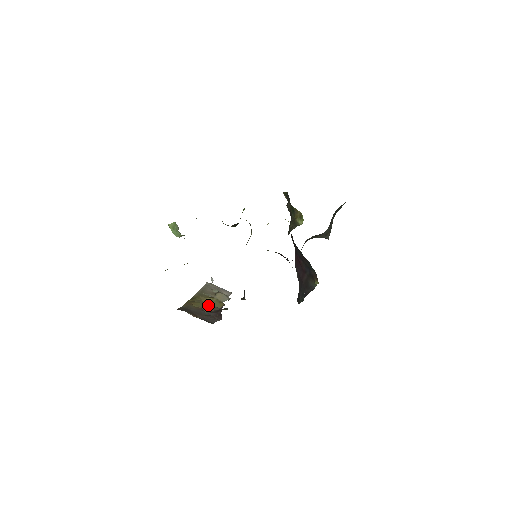
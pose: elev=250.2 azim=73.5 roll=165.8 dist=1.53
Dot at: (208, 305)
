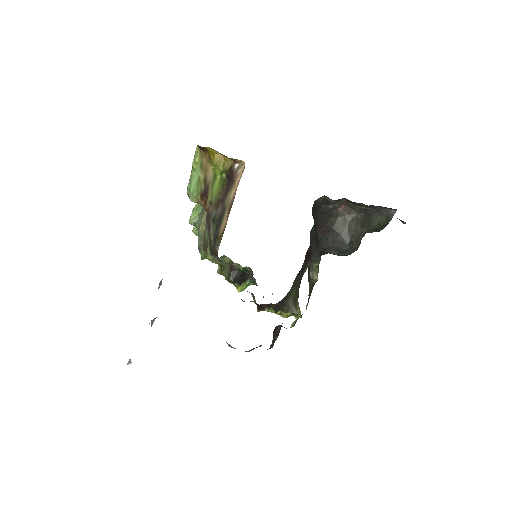
Dot at: occluded
